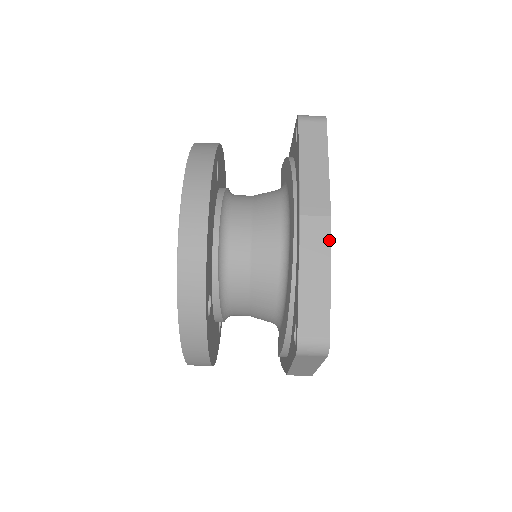
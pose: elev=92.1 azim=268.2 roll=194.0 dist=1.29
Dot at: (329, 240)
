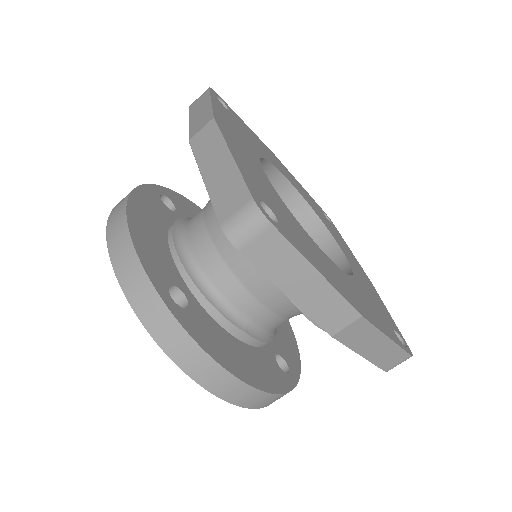
Dot at: (219, 132)
